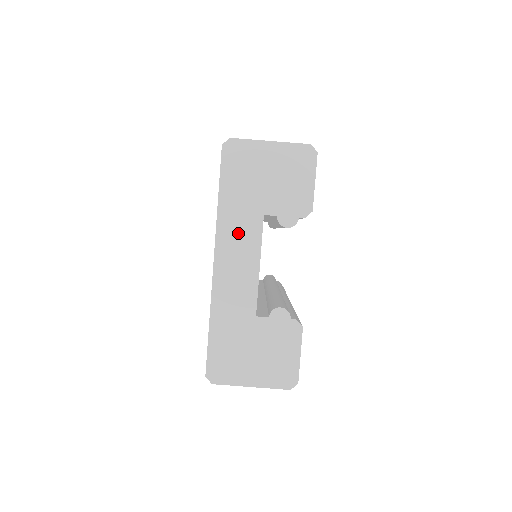
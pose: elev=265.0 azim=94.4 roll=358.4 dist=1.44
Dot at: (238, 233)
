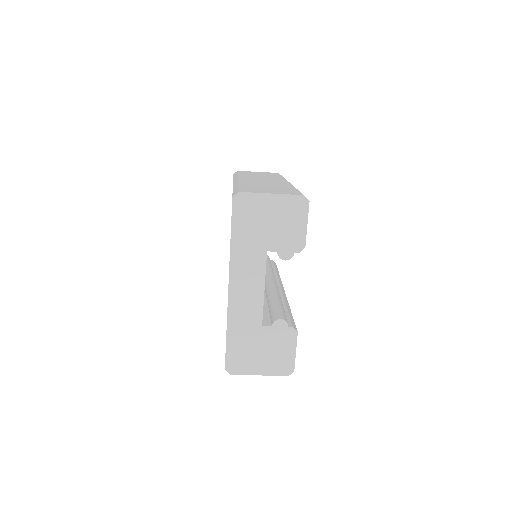
Dot at: (247, 266)
